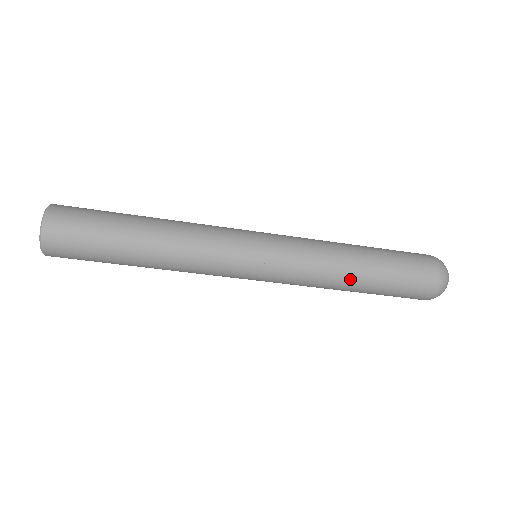
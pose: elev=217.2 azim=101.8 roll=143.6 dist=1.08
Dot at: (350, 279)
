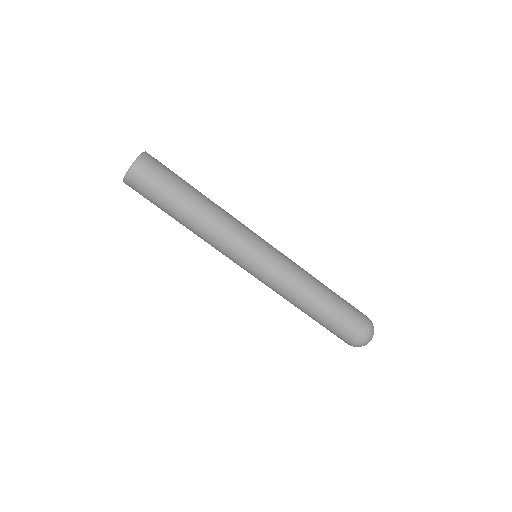
Dot at: (312, 299)
